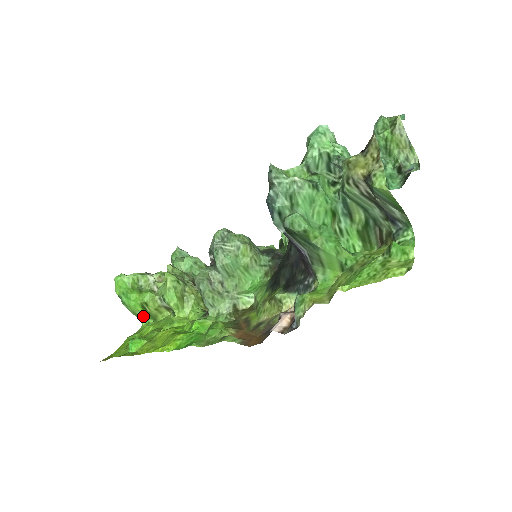
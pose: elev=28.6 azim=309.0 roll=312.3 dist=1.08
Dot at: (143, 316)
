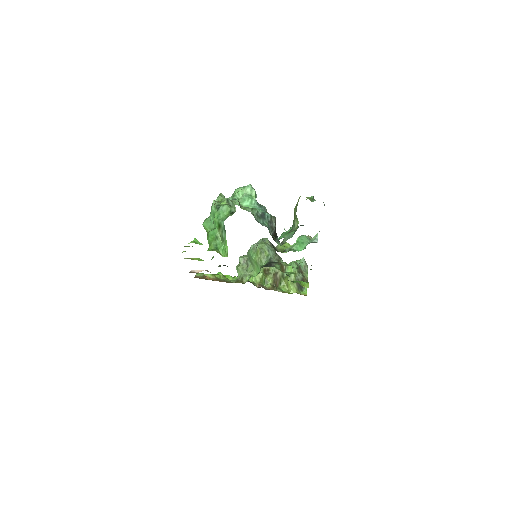
Dot at: occluded
